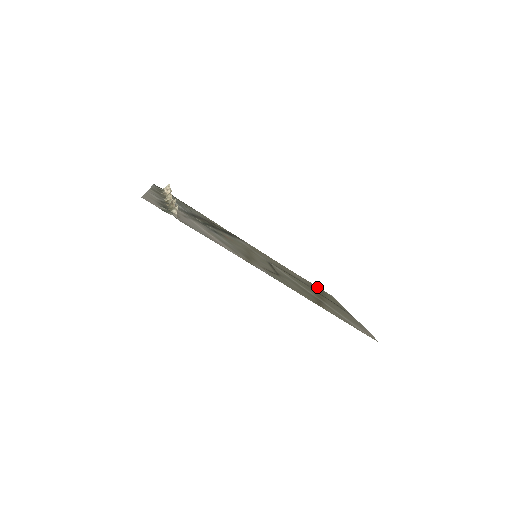
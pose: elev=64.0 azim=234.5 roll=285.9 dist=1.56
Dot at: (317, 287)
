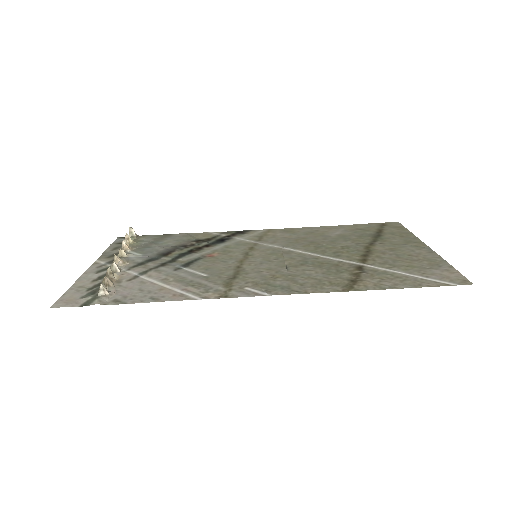
Dot at: (371, 226)
